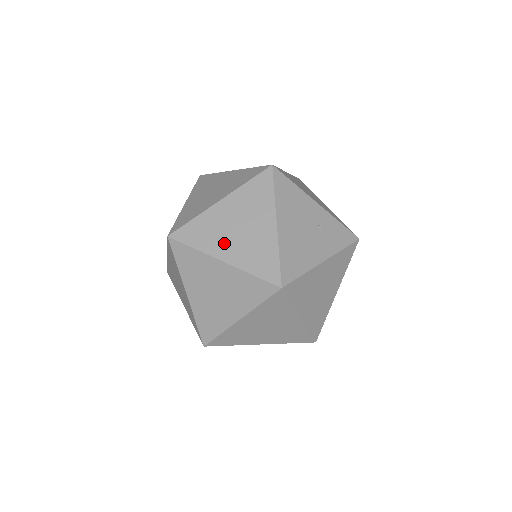
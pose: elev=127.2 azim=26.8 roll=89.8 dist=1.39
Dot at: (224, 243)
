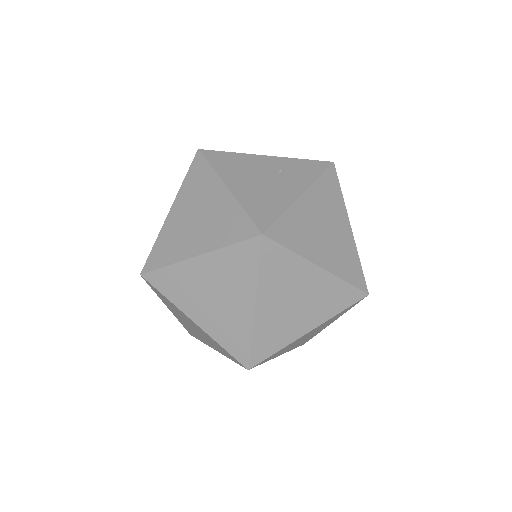
Dot at: (190, 240)
